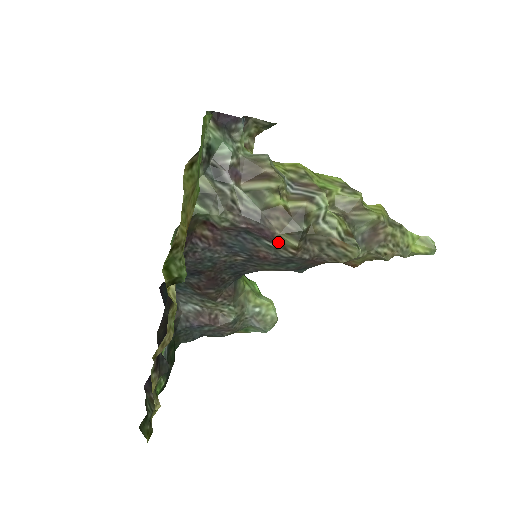
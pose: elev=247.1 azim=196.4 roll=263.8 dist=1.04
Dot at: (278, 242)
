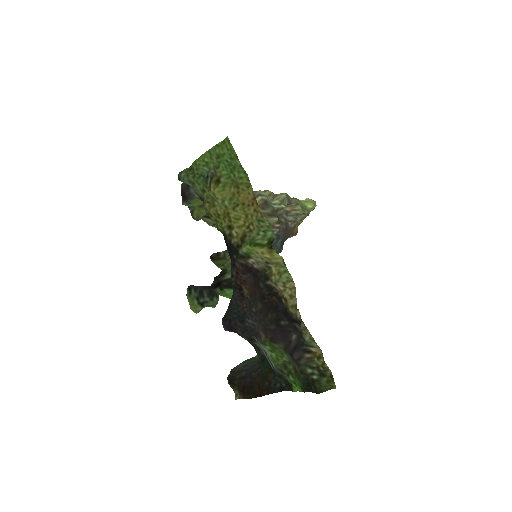
Dot at: occluded
